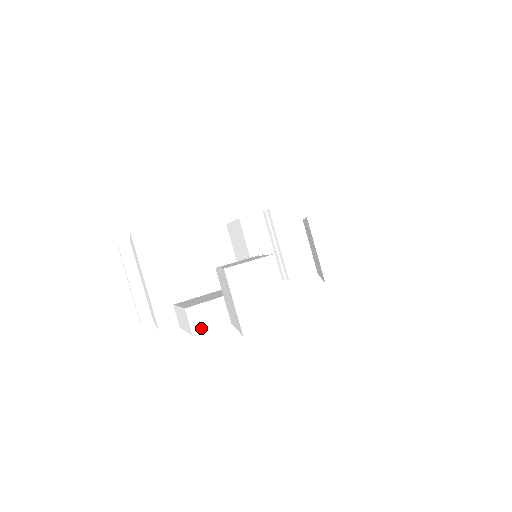
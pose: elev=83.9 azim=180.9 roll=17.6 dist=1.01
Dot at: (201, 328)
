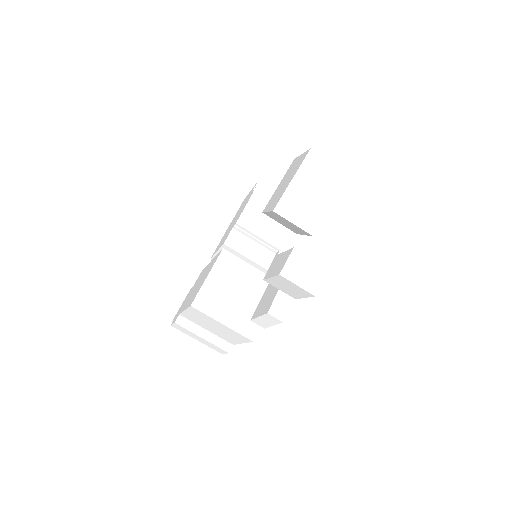
Dot at: (283, 315)
